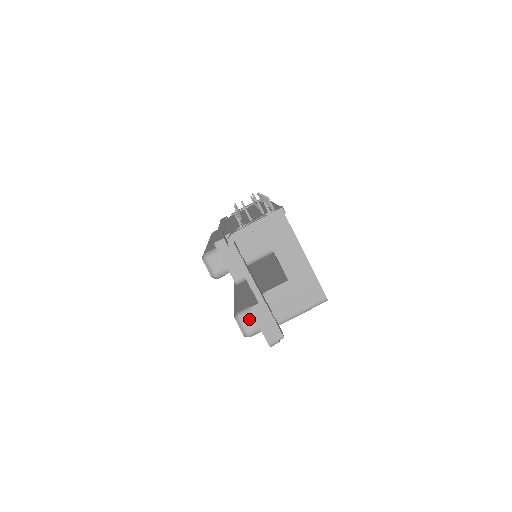
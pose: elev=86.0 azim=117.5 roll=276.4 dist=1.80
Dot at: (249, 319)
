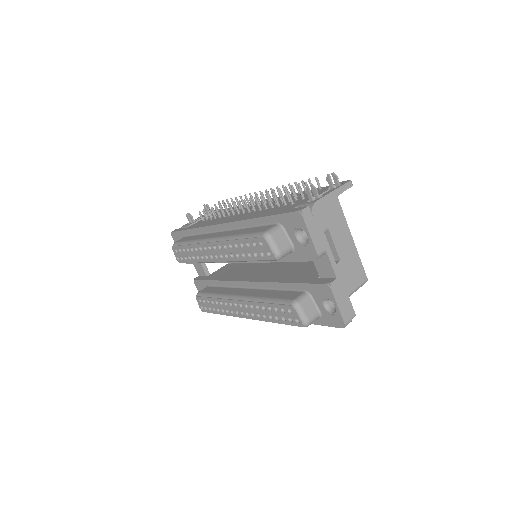
Dot at: (308, 305)
